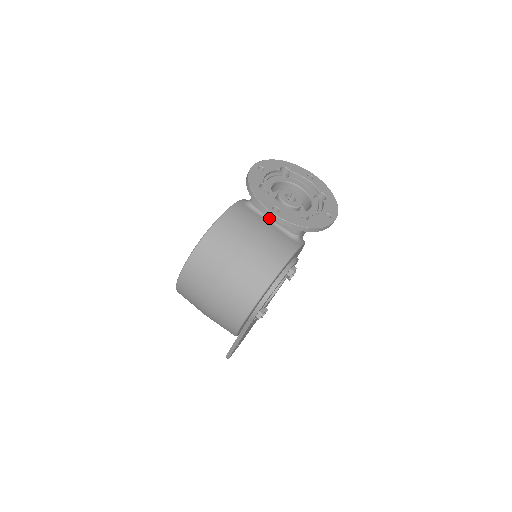
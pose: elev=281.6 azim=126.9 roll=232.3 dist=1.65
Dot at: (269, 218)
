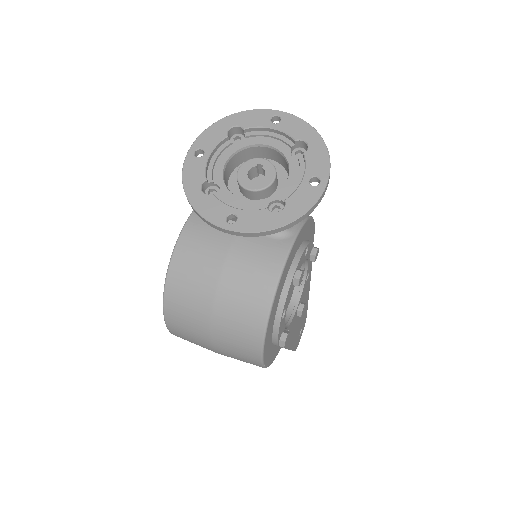
Dot at: occluded
